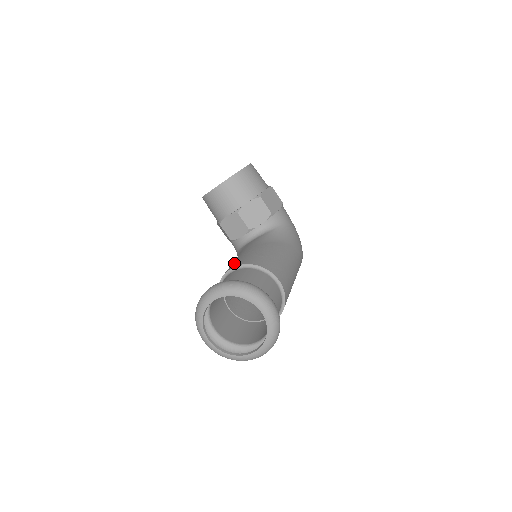
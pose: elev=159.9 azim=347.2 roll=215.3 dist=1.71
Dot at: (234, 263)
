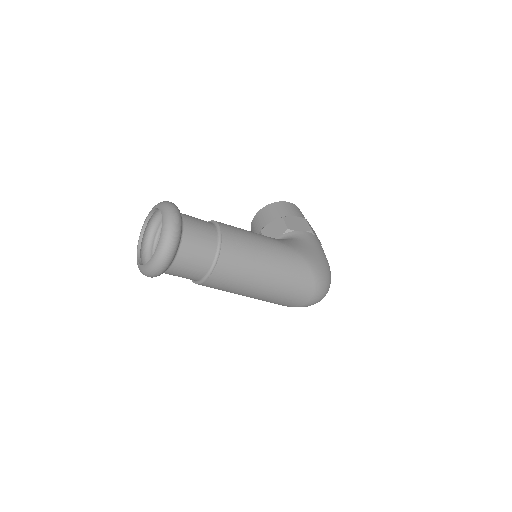
Dot at: occluded
